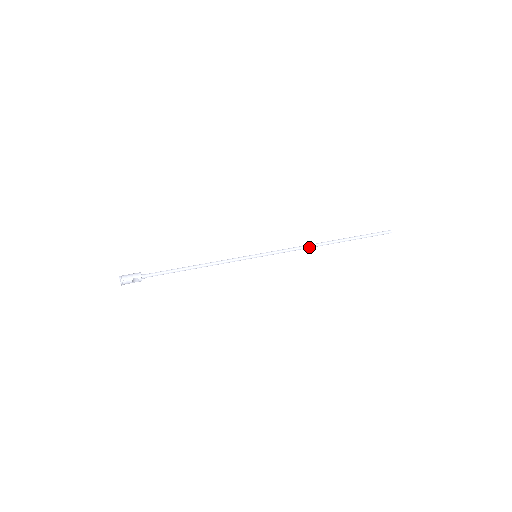
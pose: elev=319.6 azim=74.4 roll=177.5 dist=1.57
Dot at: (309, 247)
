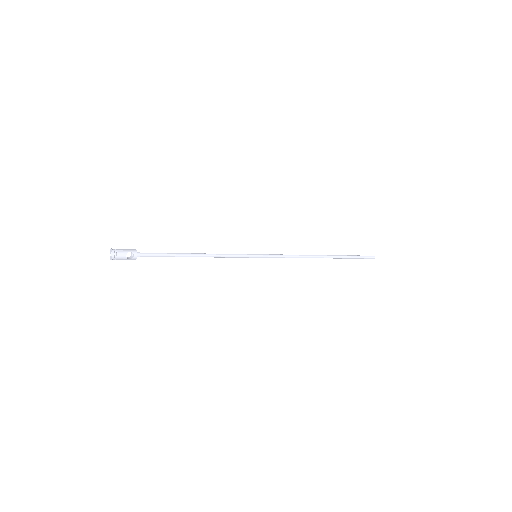
Dot at: (305, 257)
